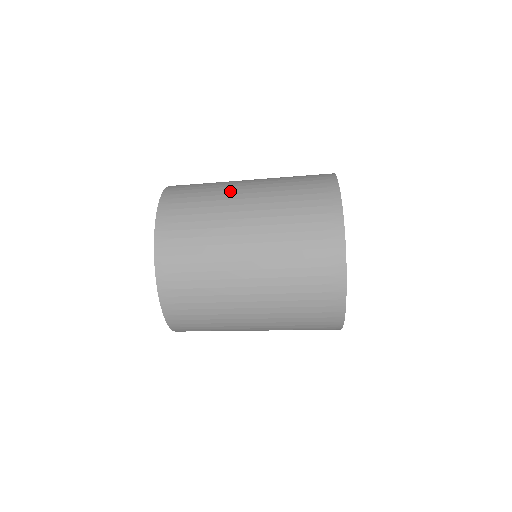
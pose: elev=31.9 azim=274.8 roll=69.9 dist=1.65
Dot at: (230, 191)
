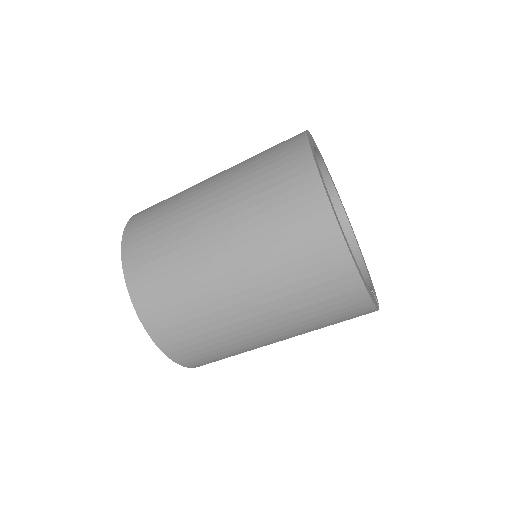
Dot at: (191, 210)
